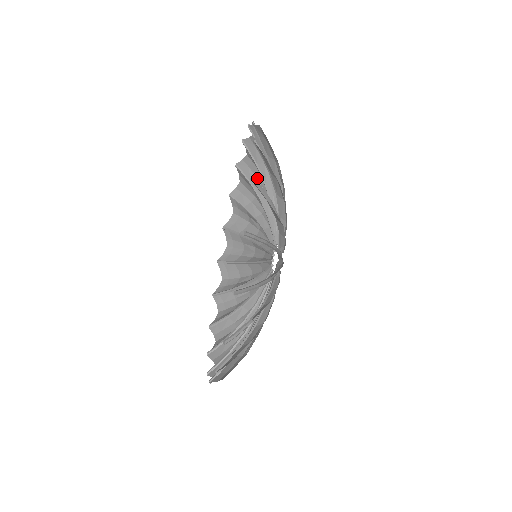
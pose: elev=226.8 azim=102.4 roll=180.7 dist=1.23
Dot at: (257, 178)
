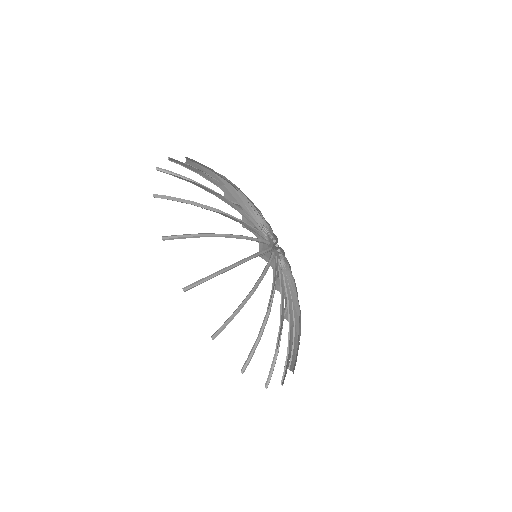
Dot at: occluded
